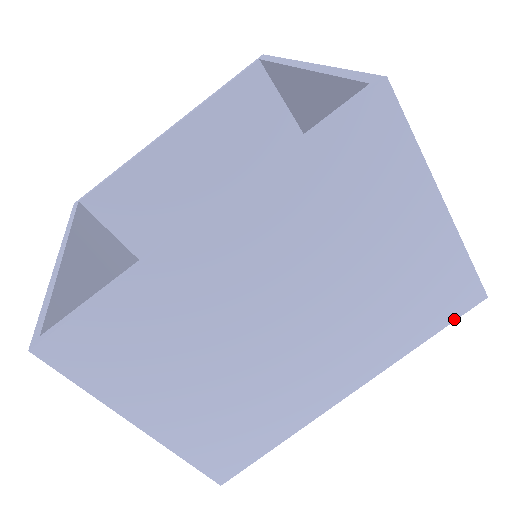
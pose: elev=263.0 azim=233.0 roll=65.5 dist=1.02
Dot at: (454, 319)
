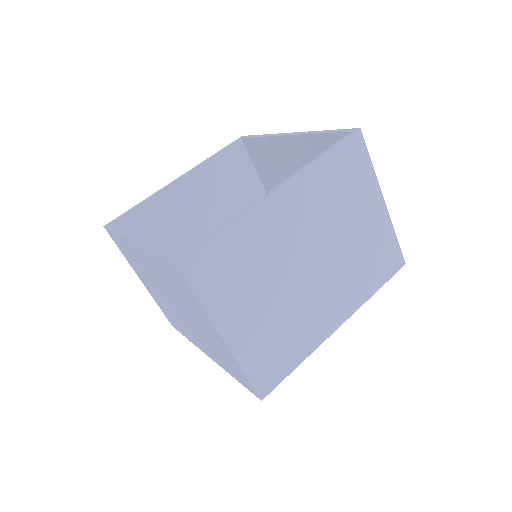
Dot at: (391, 277)
